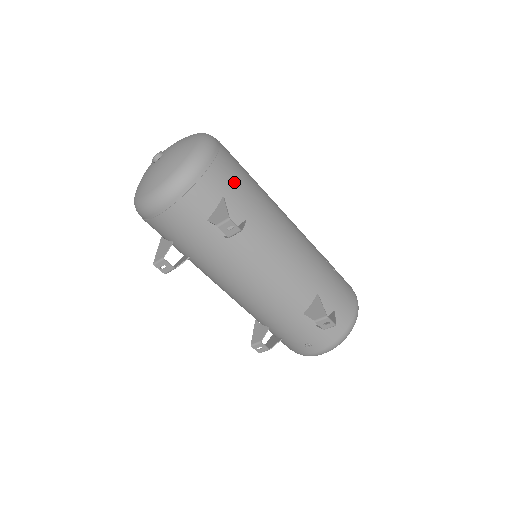
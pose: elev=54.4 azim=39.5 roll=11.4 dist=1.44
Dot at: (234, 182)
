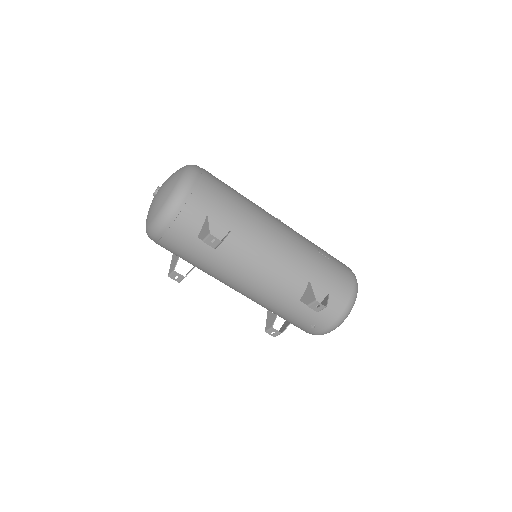
Dot at: (215, 202)
